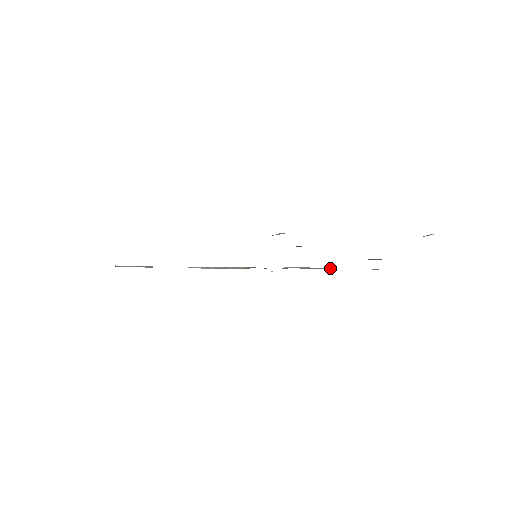
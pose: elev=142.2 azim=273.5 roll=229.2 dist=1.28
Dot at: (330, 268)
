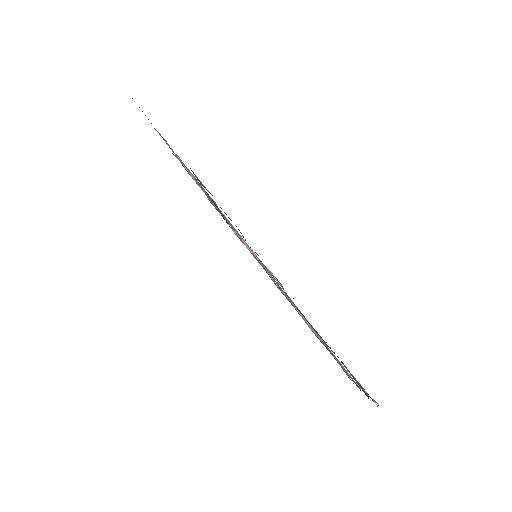
Dot at: occluded
